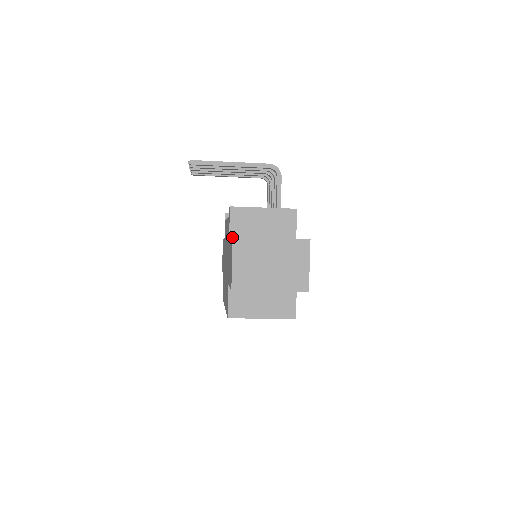
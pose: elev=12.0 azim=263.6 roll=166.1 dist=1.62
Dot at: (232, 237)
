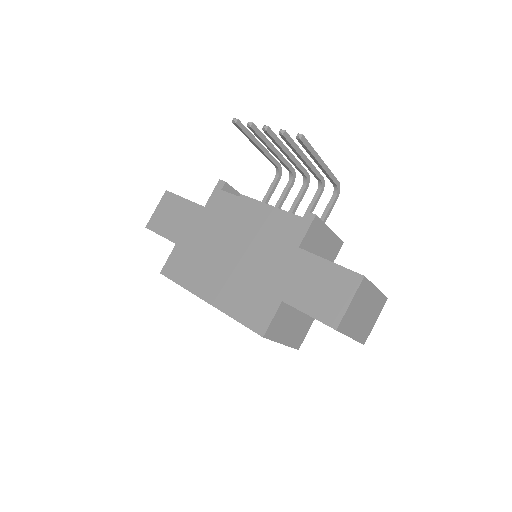
Dot at: occluded
